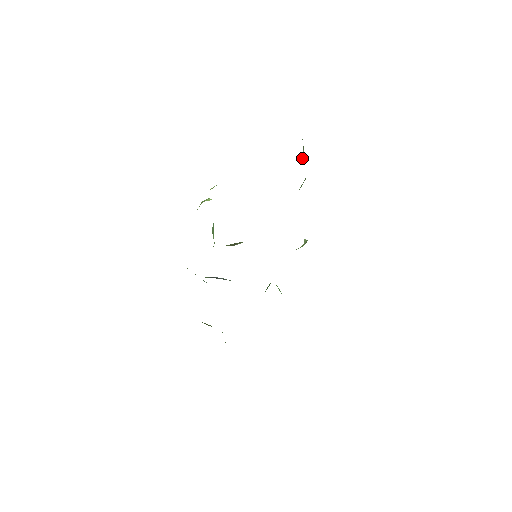
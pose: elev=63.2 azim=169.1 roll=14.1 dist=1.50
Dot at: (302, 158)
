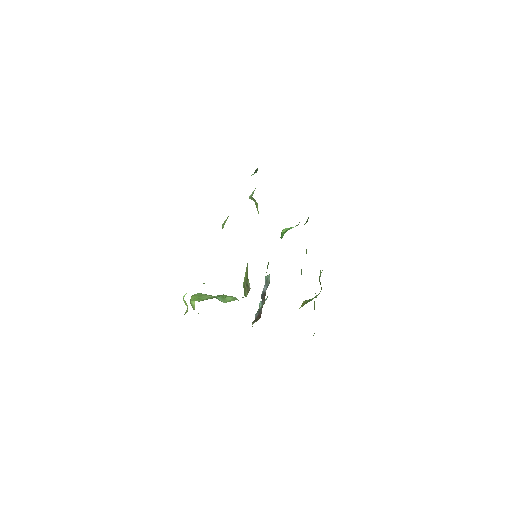
Dot at: occluded
